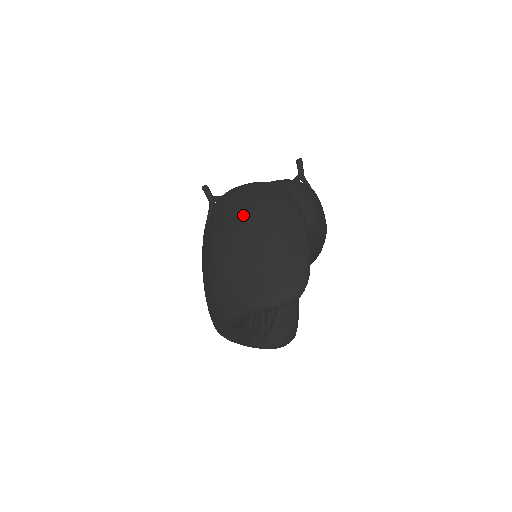
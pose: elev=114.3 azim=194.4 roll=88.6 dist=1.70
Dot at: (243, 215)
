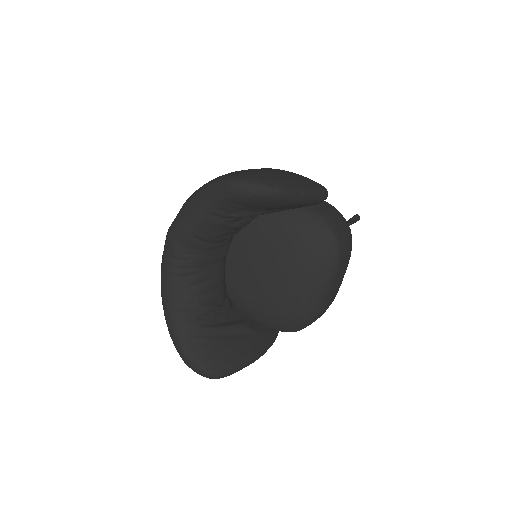
Dot at: occluded
